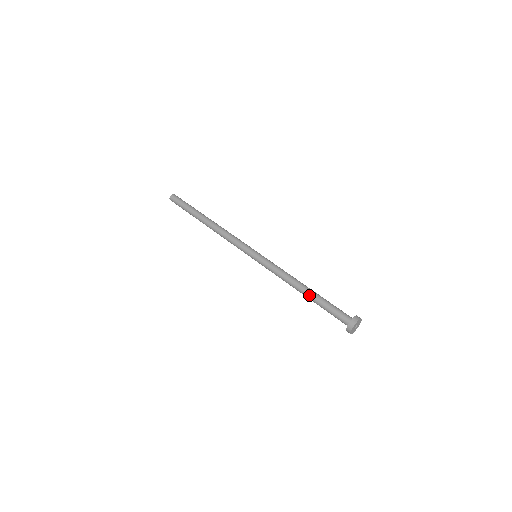
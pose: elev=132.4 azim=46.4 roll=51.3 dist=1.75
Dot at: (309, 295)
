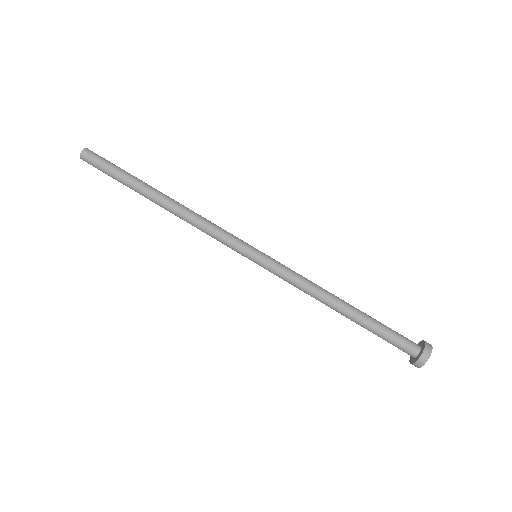
Dot at: (351, 318)
